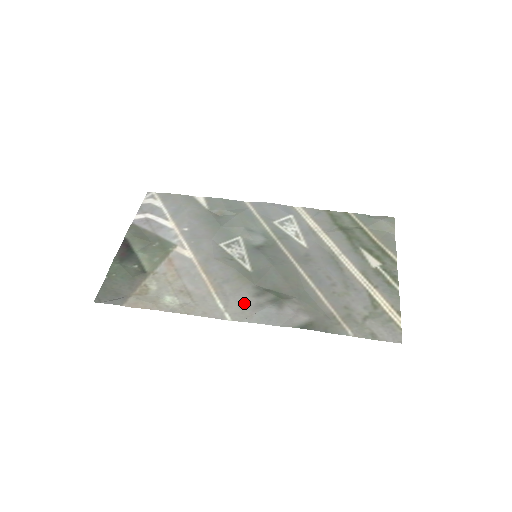
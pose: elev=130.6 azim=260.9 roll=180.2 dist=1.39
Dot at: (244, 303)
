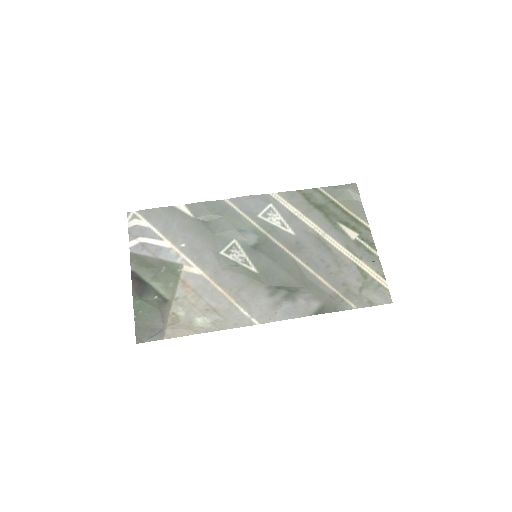
Dot at: (264, 305)
